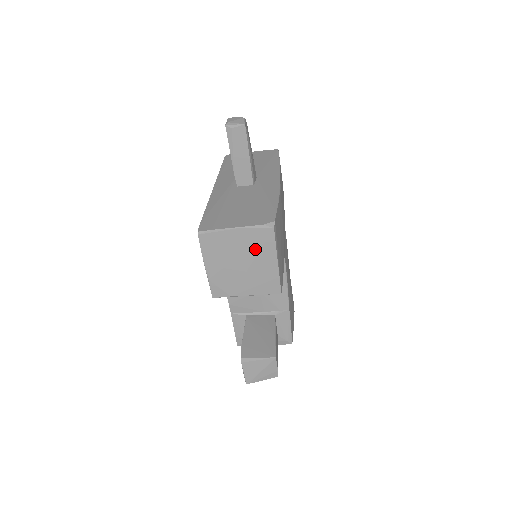
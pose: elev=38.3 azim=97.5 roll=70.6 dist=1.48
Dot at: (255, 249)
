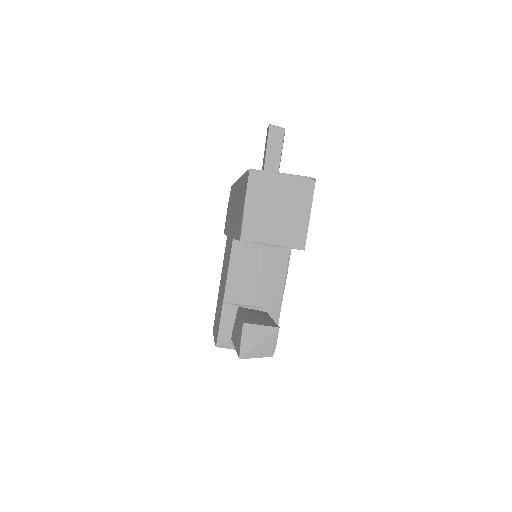
Dot at: (294, 198)
